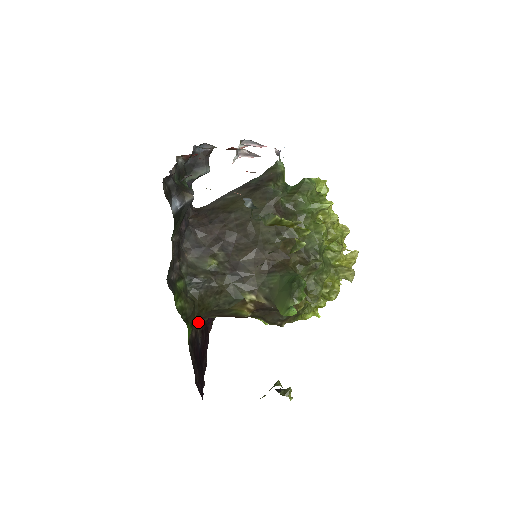
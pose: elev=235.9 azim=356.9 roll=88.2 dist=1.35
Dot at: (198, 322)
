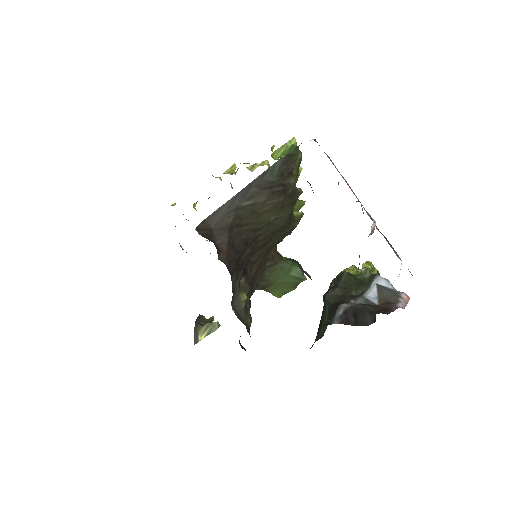
Dot at: occluded
